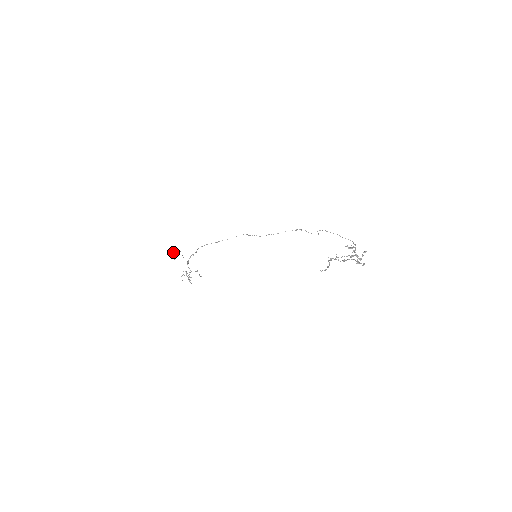
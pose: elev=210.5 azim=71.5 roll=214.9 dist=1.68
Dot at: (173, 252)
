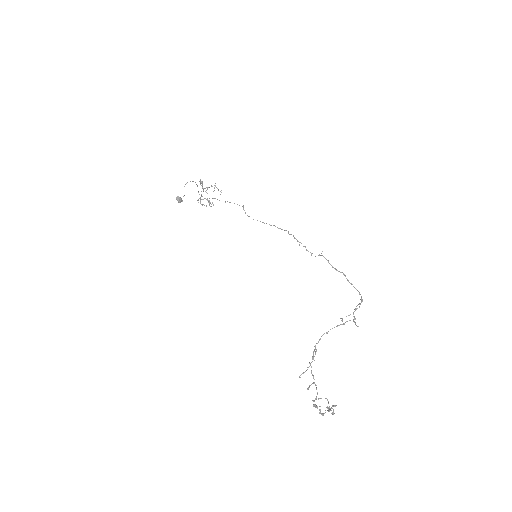
Dot at: occluded
